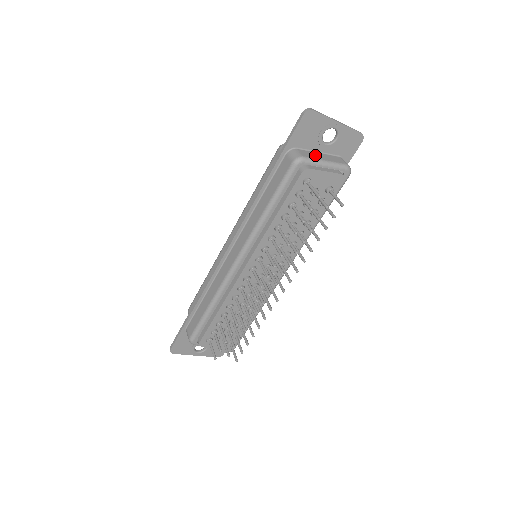
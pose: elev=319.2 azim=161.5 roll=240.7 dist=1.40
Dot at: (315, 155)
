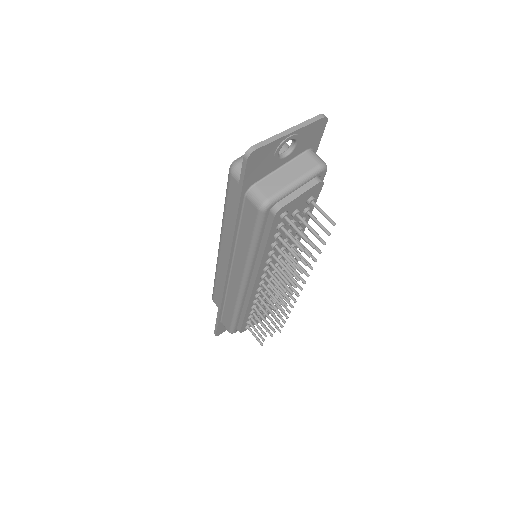
Dot at: (279, 180)
